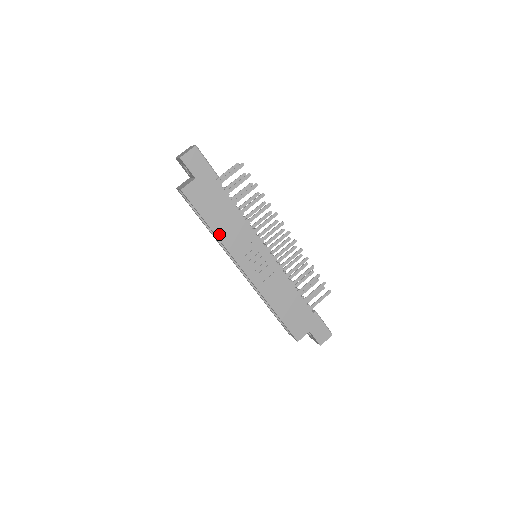
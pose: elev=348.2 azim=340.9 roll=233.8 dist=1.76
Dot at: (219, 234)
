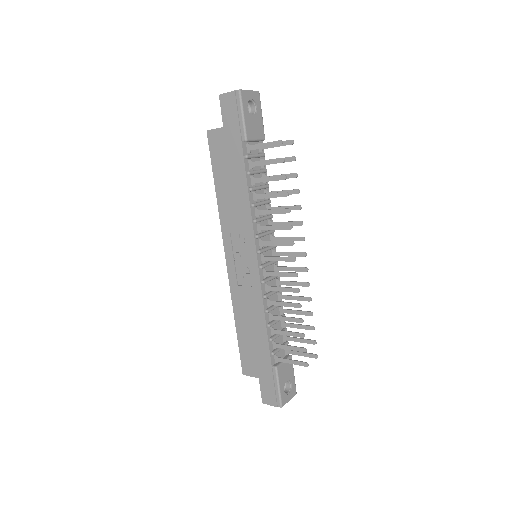
Dot at: (220, 202)
